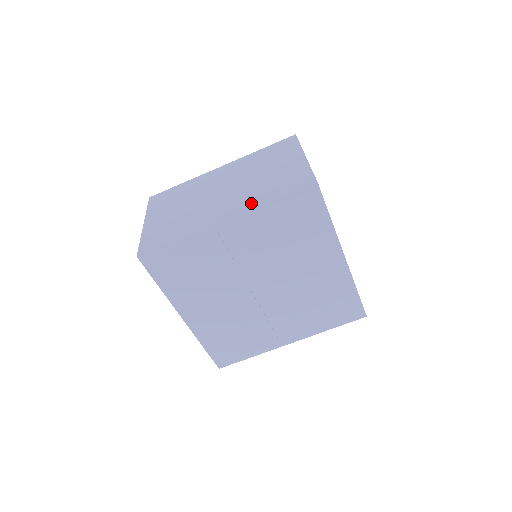
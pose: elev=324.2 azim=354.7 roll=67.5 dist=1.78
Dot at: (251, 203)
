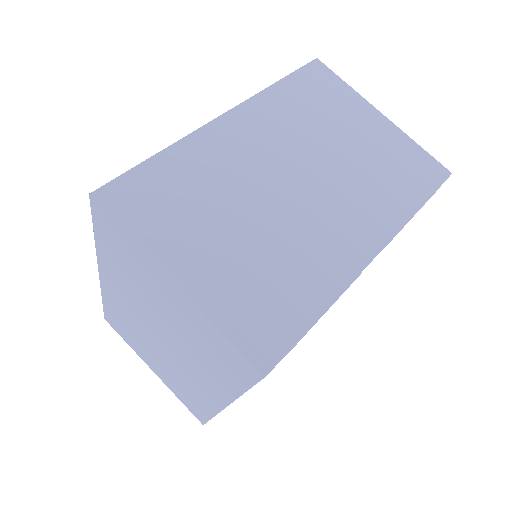
Dot at: (390, 214)
